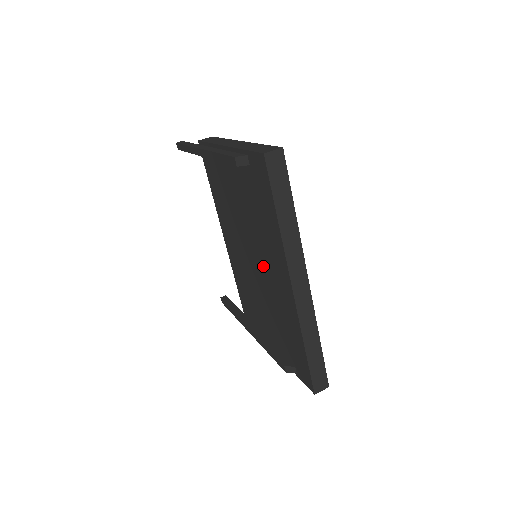
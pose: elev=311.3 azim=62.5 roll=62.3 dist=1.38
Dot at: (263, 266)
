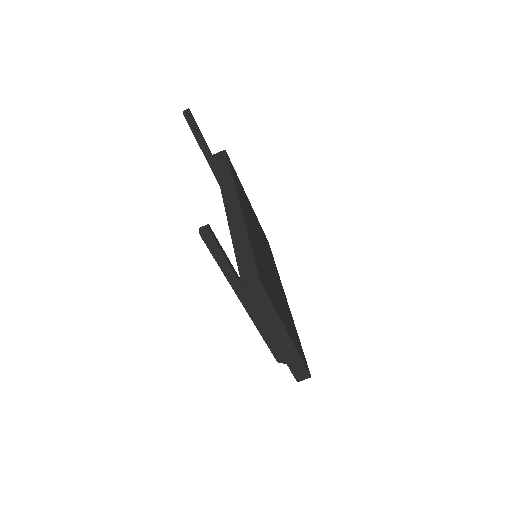
Dot at: occluded
